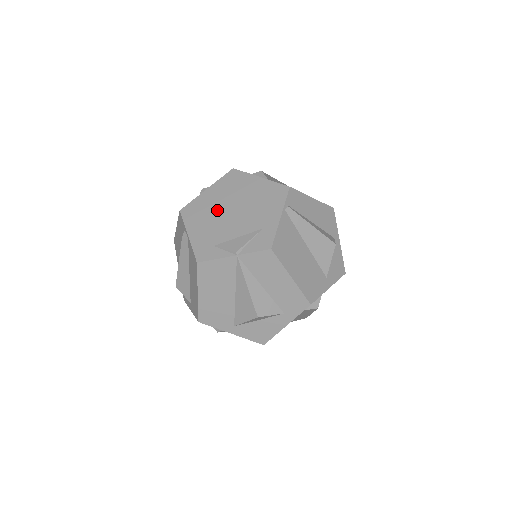
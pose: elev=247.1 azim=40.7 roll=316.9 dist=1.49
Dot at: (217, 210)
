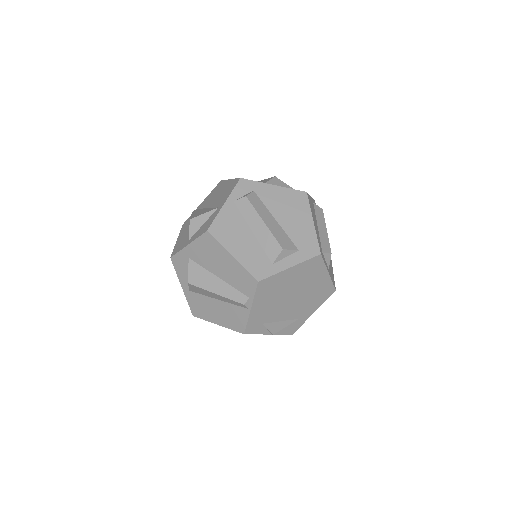
Dot at: (284, 293)
